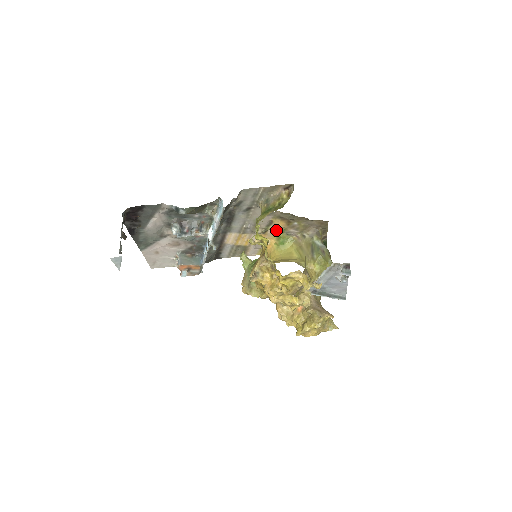
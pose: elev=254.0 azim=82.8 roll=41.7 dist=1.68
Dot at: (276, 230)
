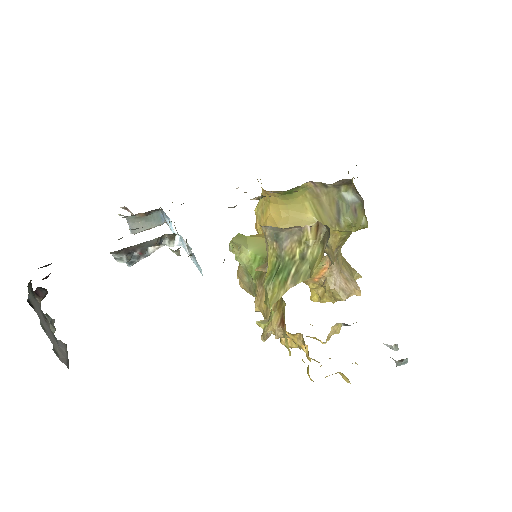
Dot at: occluded
